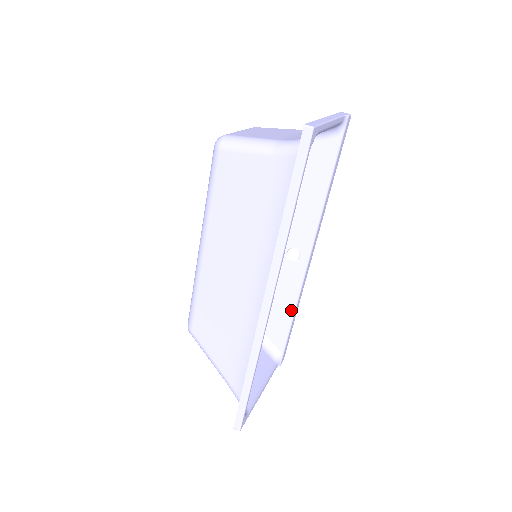
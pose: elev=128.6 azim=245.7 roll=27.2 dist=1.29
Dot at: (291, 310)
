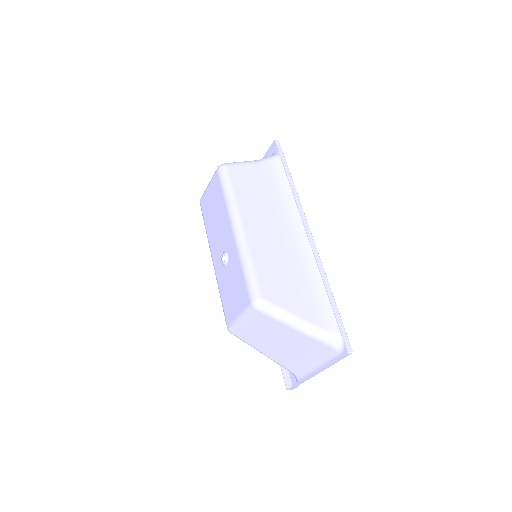
Dot at: occluded
